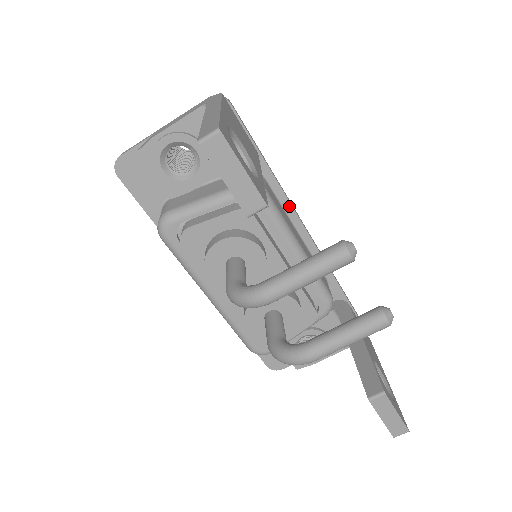
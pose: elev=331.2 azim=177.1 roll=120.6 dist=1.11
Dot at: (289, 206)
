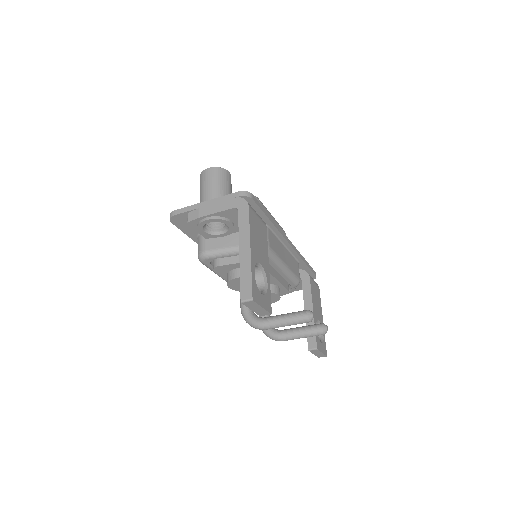
Dot at: (281, 236)
